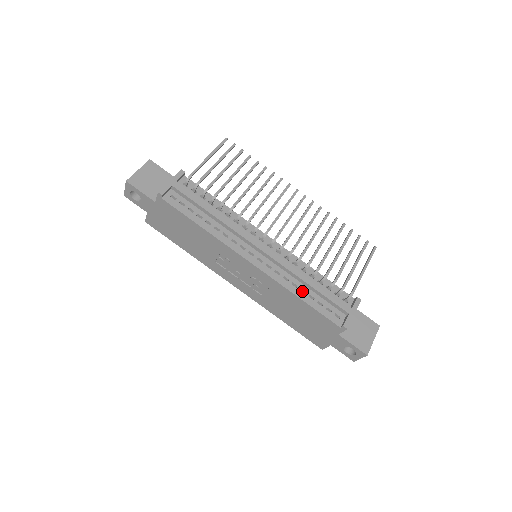
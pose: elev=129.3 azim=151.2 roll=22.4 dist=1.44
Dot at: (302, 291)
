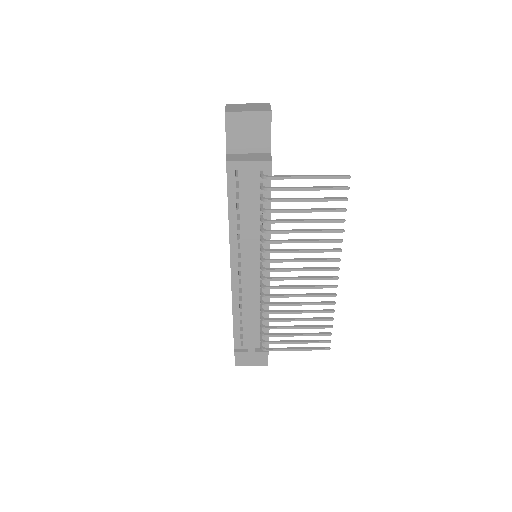
Dot at: (242, 312)
